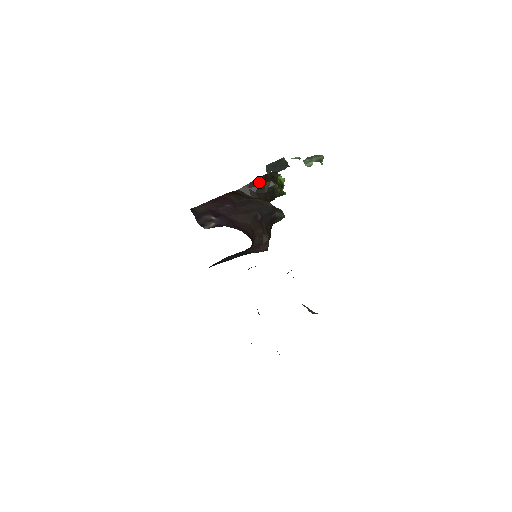
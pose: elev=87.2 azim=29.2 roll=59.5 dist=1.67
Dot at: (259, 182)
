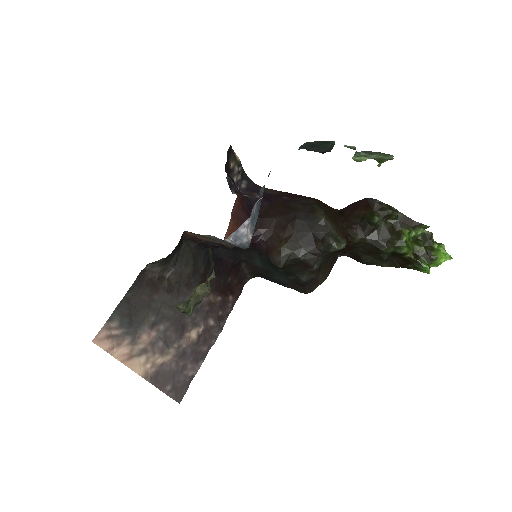
Dot at: (359, 206)
